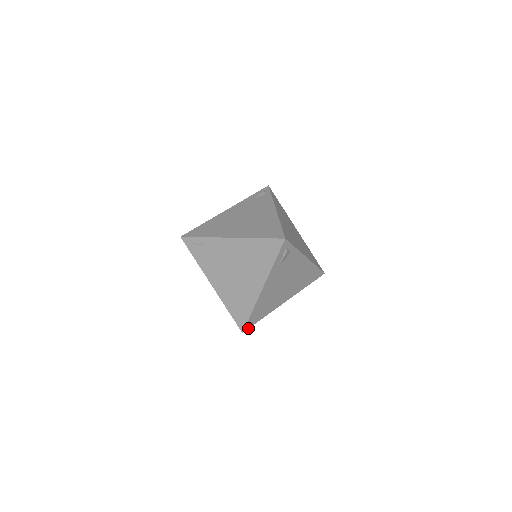
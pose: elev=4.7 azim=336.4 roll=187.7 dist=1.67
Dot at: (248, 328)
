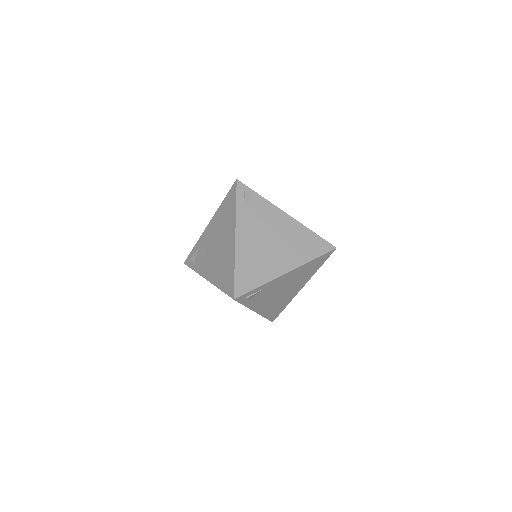
Dot at: occluded
